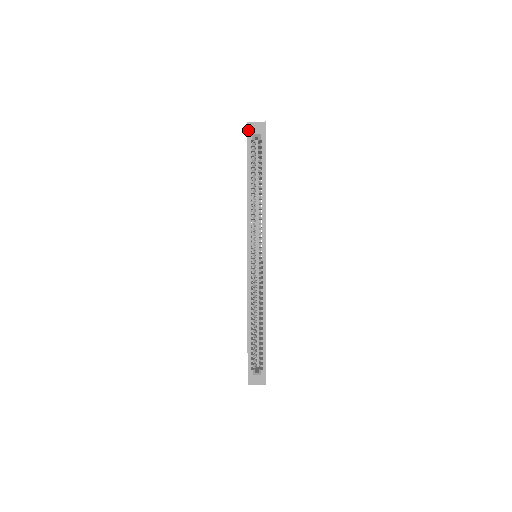
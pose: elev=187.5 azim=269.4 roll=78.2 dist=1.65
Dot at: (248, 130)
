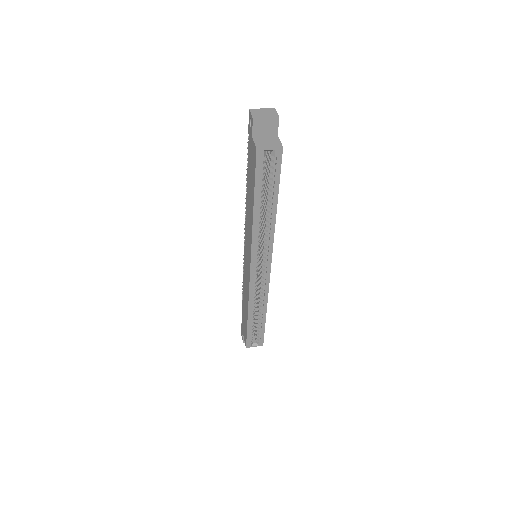
Dot at: (253, 129)
